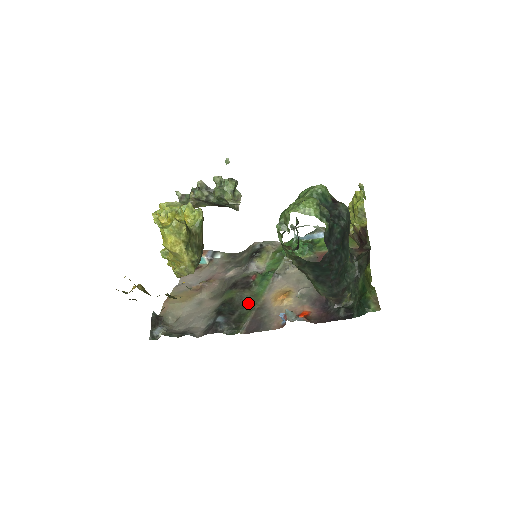
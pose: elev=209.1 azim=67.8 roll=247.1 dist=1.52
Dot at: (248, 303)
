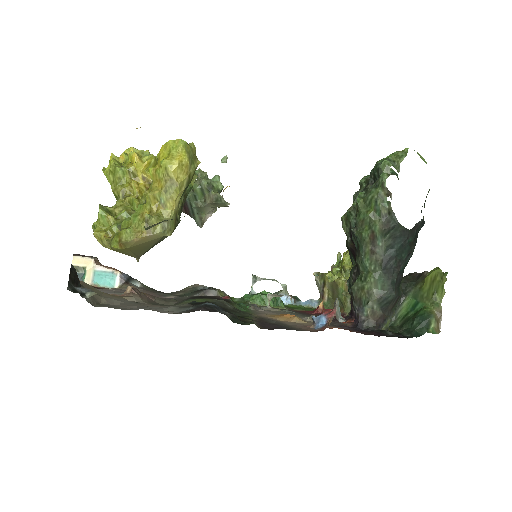
Dot at: (238, 310)
